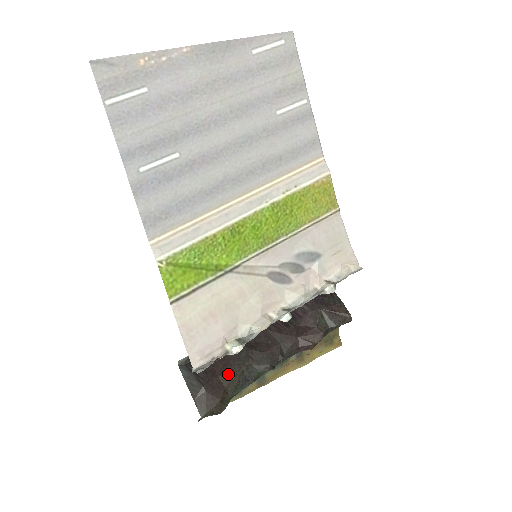
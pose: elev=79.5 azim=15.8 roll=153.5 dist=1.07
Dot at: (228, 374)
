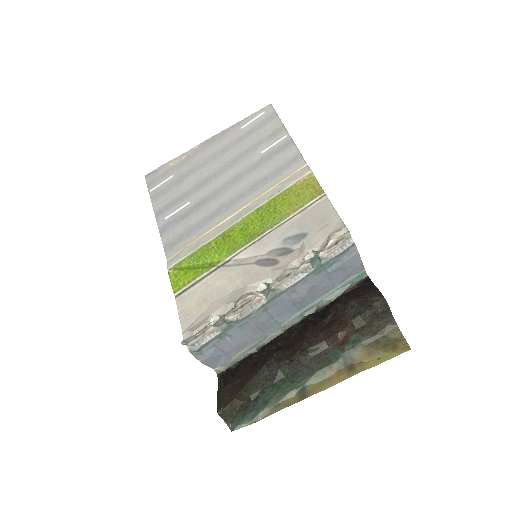
Dot at: (251, 374)
